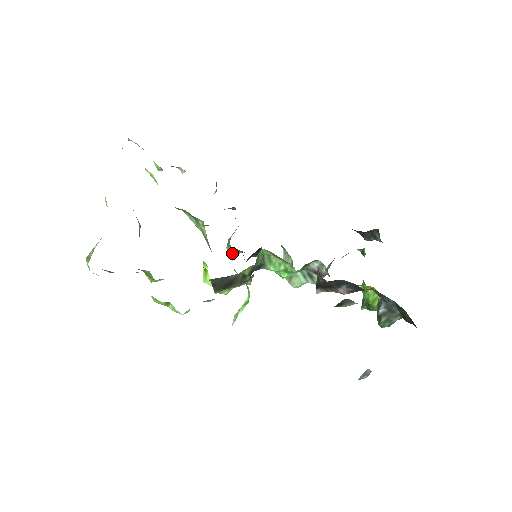
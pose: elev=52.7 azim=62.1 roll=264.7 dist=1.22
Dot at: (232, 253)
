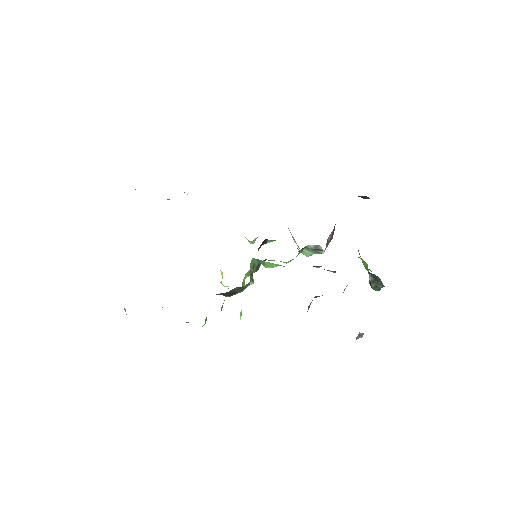
Dot at: (249, 241)
